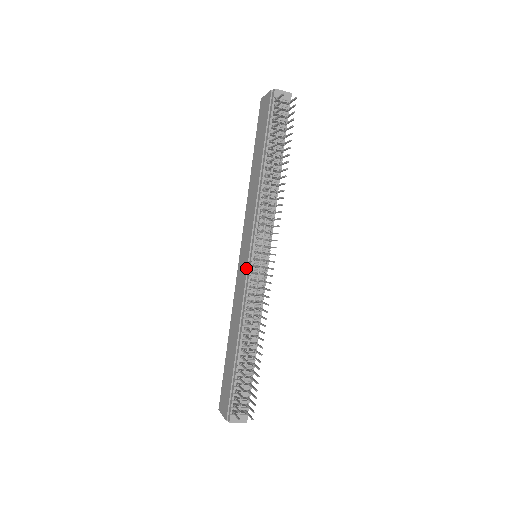
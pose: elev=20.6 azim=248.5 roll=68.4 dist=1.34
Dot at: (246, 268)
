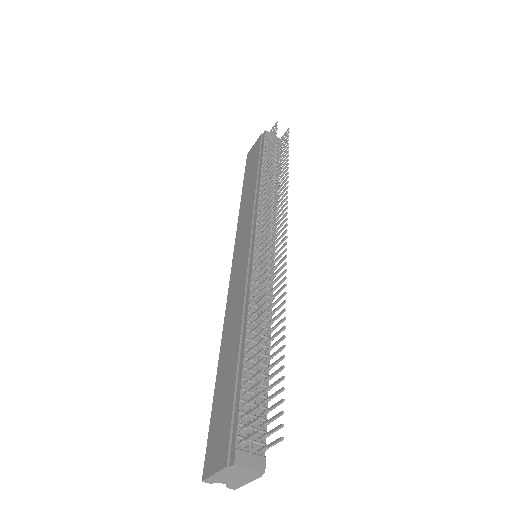
Dot at: (247, 257)
